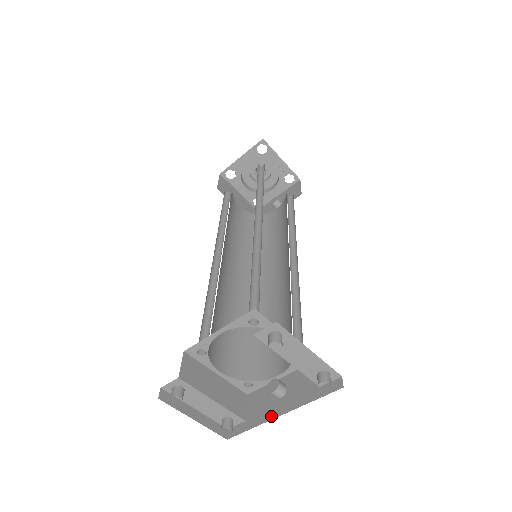
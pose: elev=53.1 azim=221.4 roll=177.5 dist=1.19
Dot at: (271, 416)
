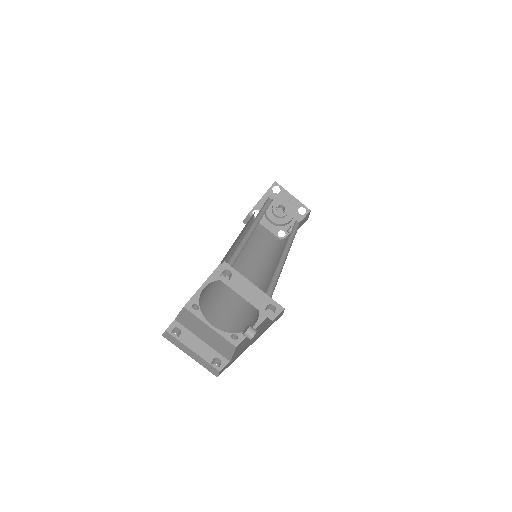
Dot at: (243, 351)
